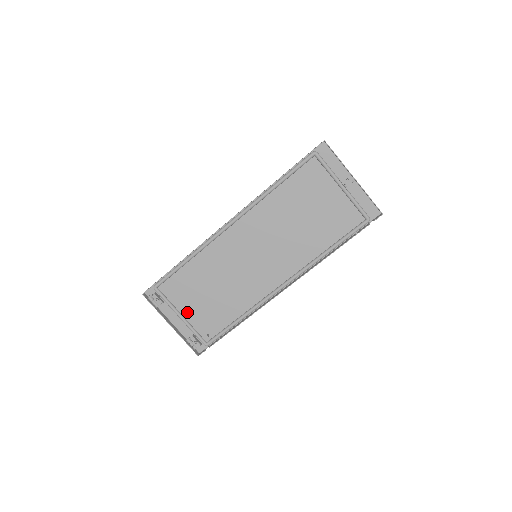
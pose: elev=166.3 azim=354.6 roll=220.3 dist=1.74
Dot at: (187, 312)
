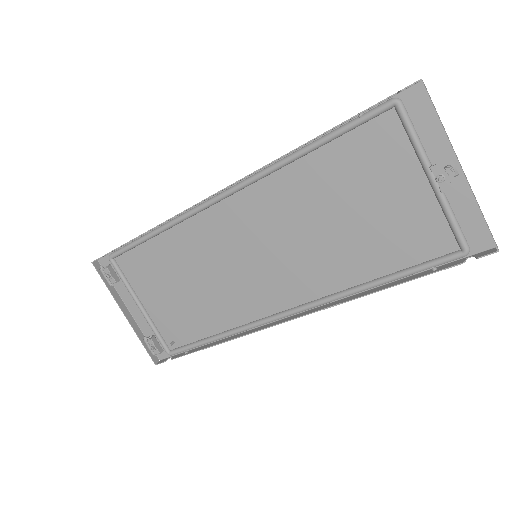
Dot at: (149, 303)
